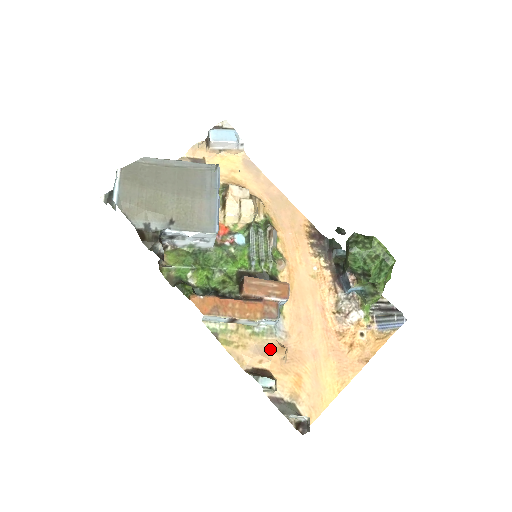
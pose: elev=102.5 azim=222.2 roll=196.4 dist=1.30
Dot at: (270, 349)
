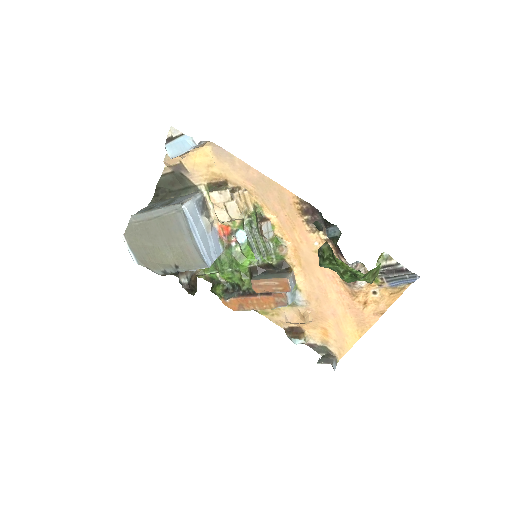
Dot at: (296, 316)
